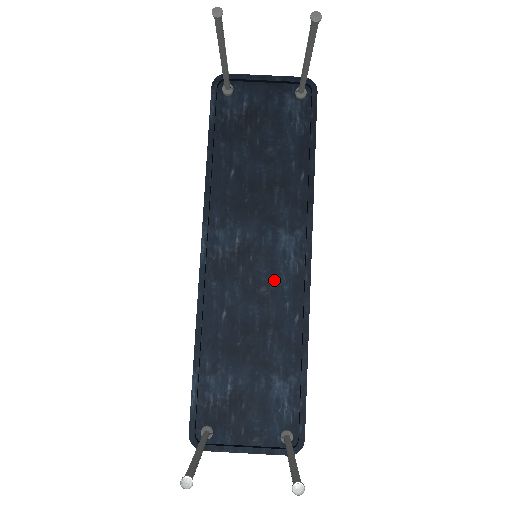
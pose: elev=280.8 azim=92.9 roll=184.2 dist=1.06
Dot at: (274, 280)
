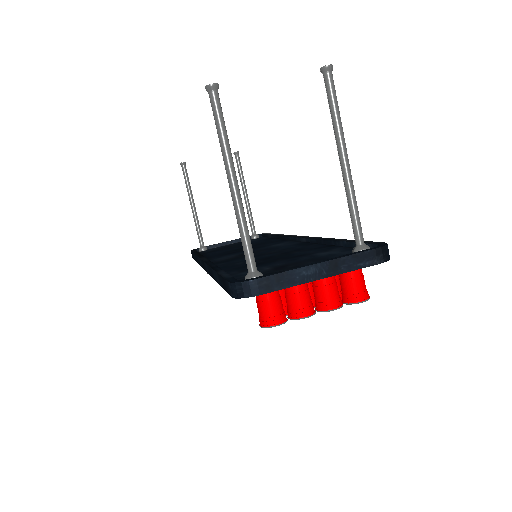
Dot at: (278, 249)
